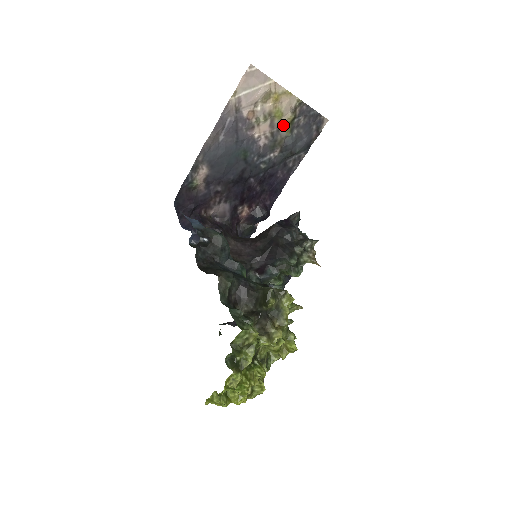
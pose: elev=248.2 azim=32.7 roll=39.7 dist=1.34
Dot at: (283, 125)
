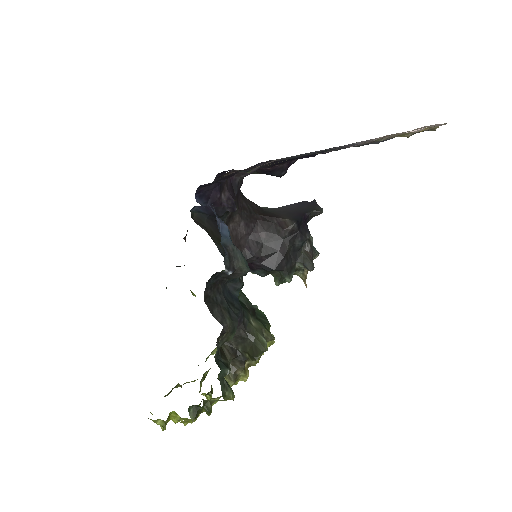
Dot at: (392, 137)
